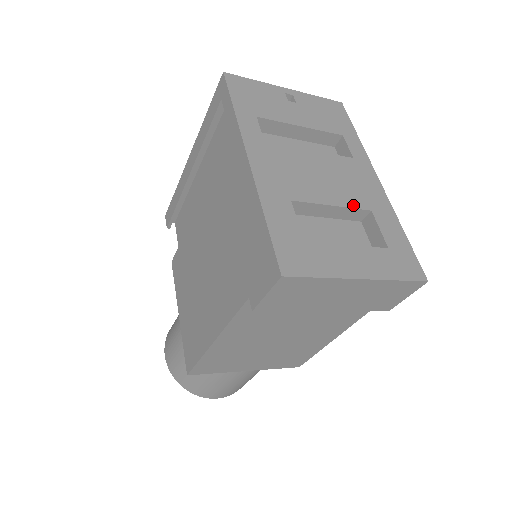
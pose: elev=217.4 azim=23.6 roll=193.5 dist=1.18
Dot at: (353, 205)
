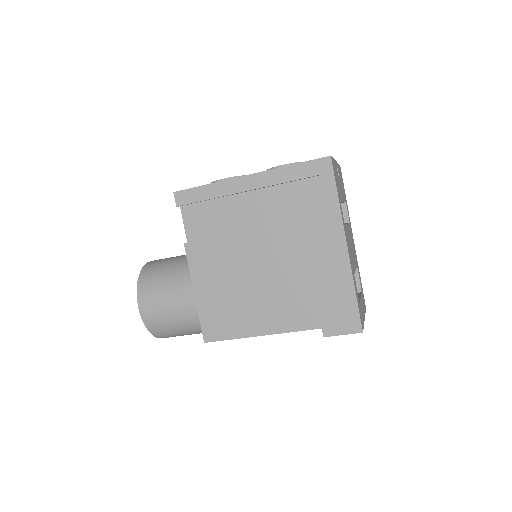
Dot at: (356, 265)
